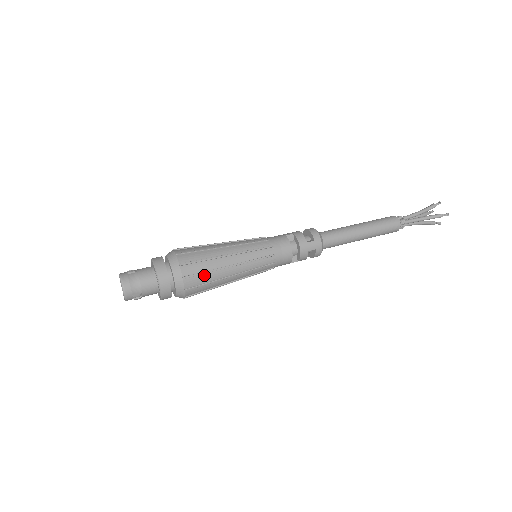
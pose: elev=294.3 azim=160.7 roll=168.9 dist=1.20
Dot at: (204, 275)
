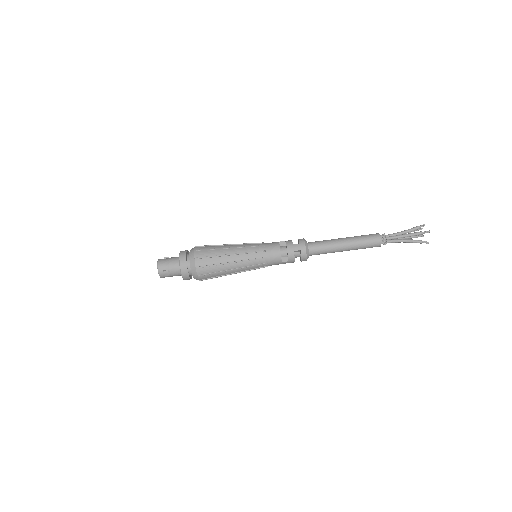
Dot at: (210, 259)
